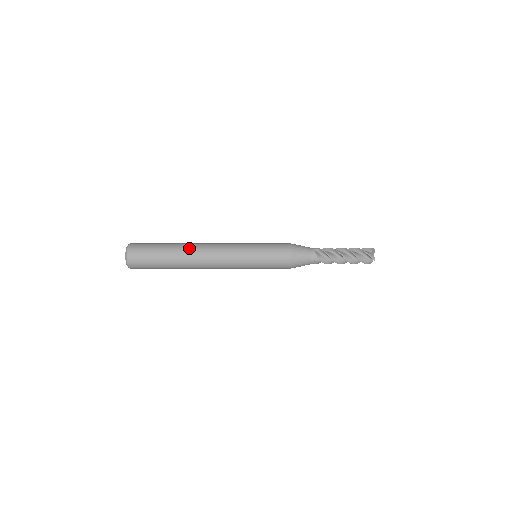
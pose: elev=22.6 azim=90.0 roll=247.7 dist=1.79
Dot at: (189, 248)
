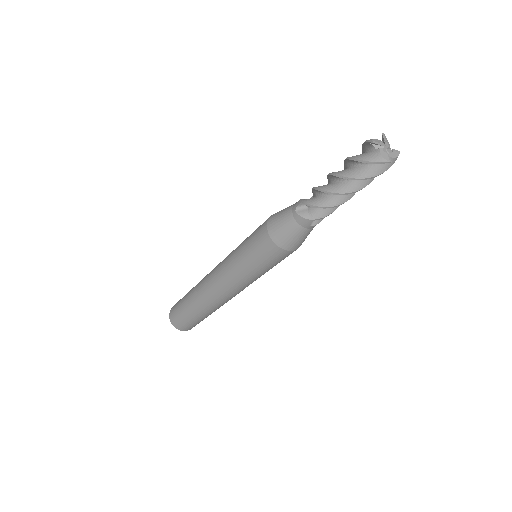
Dot at: occluded
